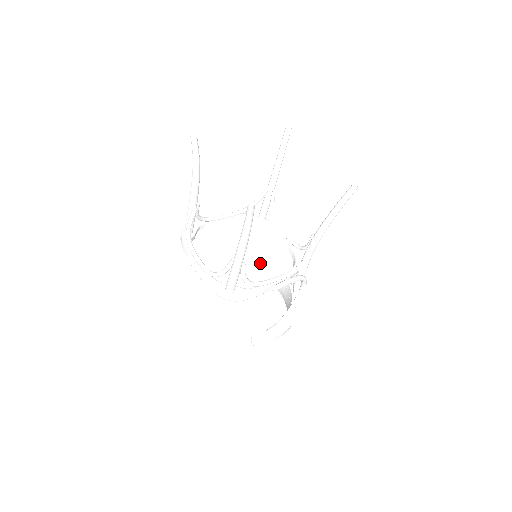
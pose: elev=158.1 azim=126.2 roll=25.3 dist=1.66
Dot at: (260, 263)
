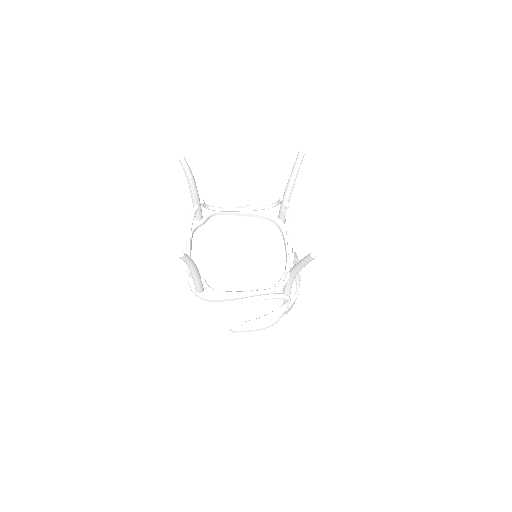
Dot at: (248, 269)
